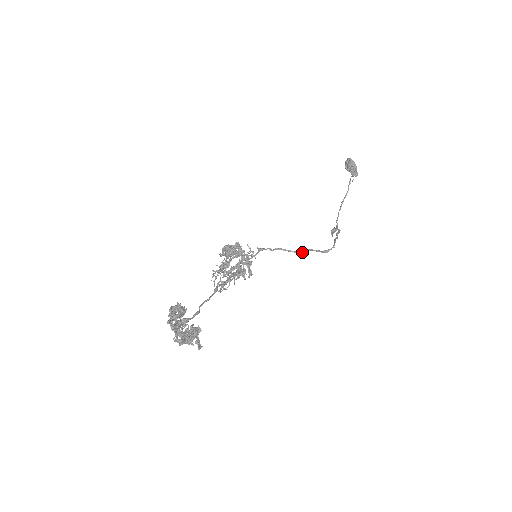
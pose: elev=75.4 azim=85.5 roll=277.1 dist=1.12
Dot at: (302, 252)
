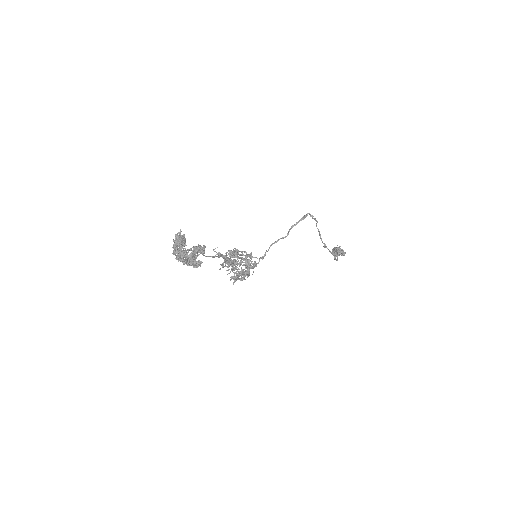
Dot at: (288, 231)
